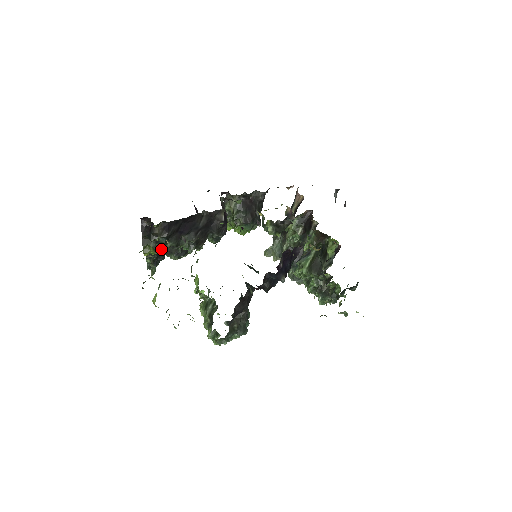
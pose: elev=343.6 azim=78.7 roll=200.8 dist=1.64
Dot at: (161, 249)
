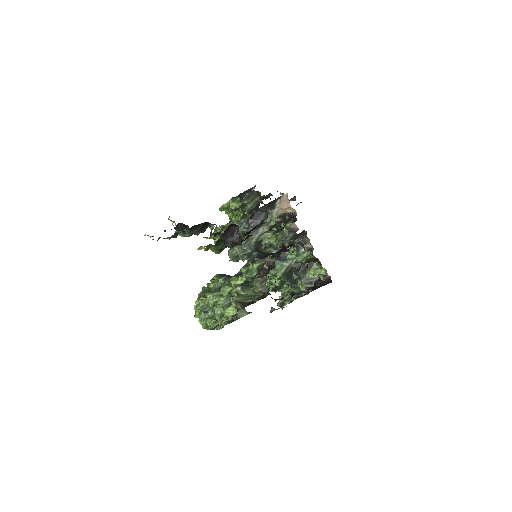
Dot at: (221, 250)
